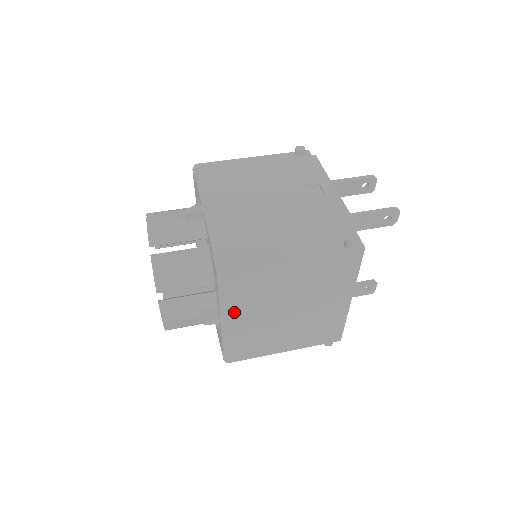
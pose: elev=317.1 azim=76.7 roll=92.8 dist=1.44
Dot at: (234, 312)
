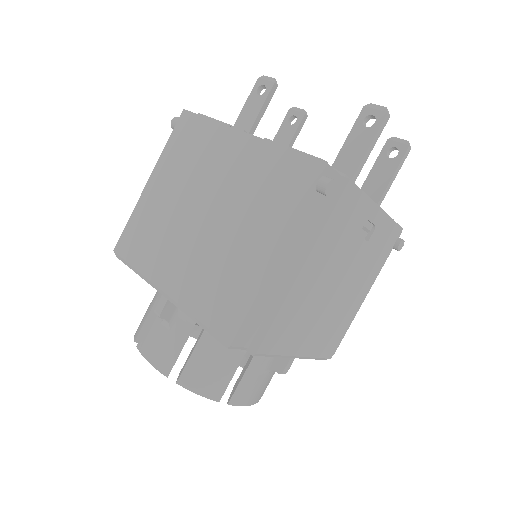
Dot at: occluded
